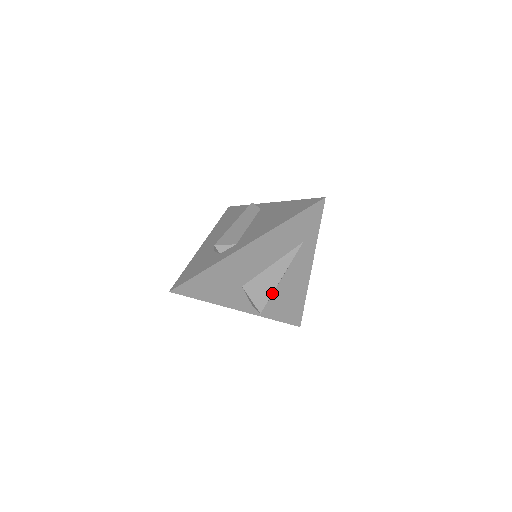
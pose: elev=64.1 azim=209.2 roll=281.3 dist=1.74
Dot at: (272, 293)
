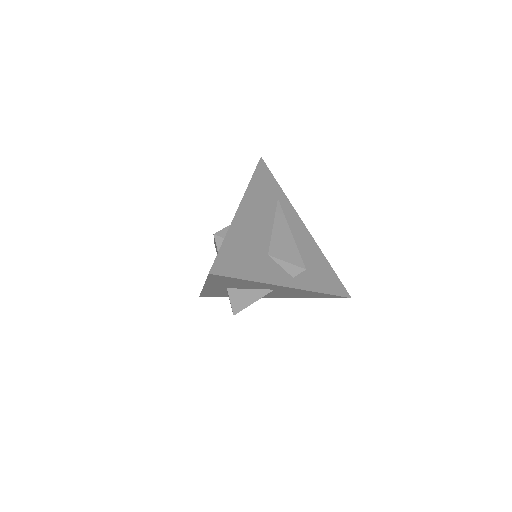
Dot at: (297, 248)
